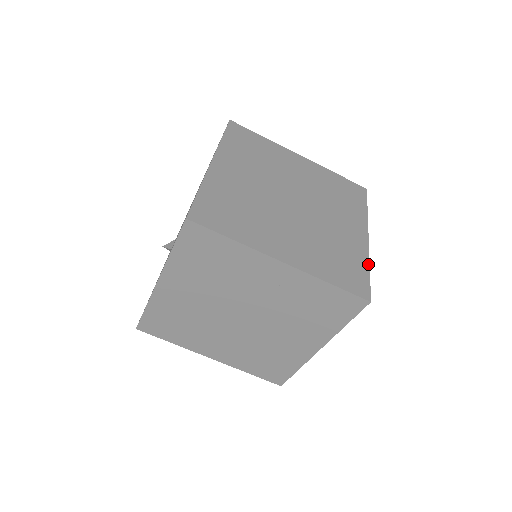
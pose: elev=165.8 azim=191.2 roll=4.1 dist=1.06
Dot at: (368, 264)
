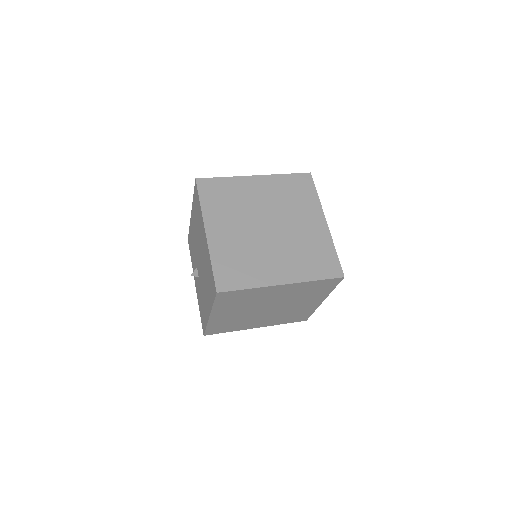
Dot at: (333, 247)
